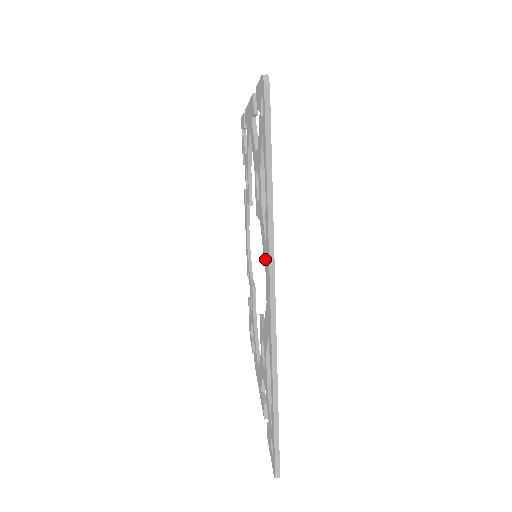
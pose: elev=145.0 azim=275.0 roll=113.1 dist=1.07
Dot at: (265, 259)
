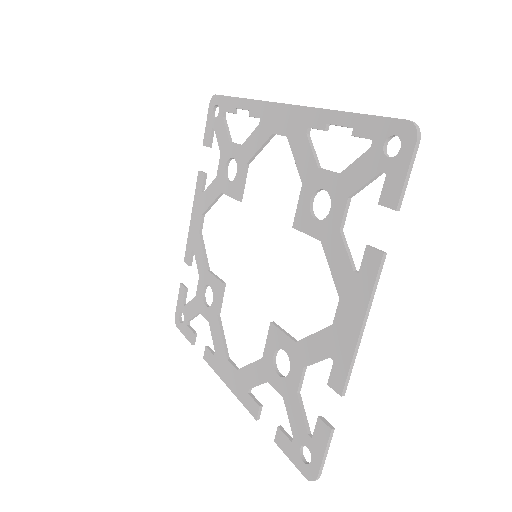
Dot at: (266, 130)
